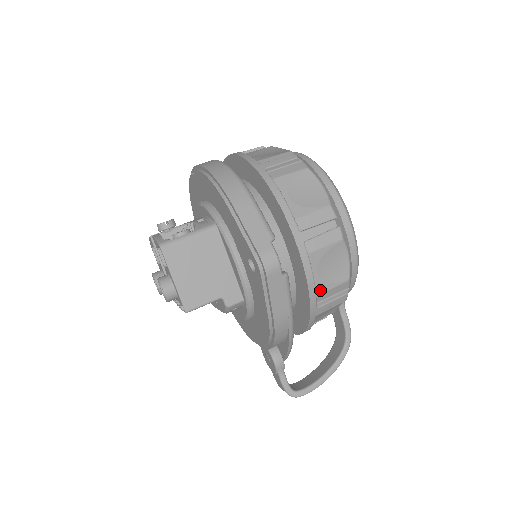
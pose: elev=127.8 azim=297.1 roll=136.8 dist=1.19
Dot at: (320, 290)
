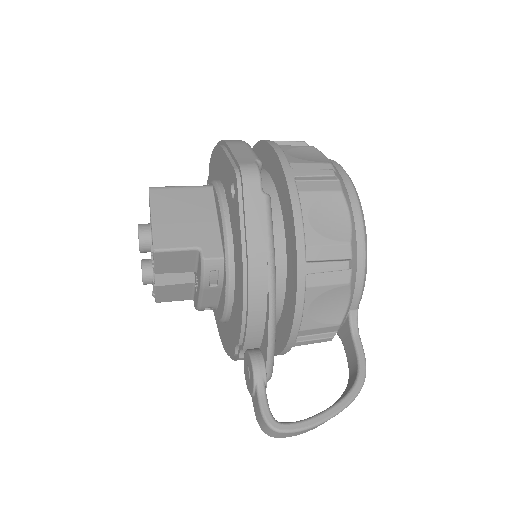
Dot at: (311, 241)
